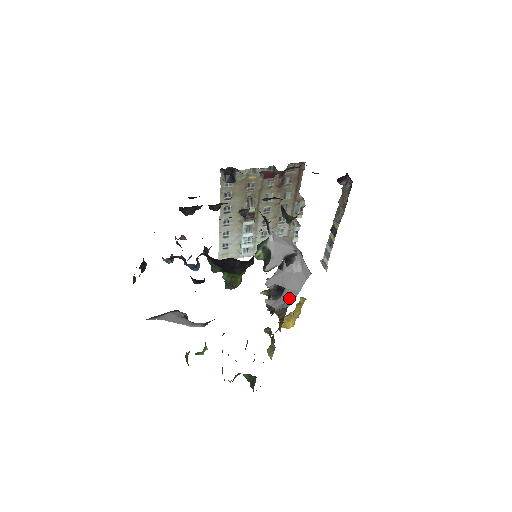
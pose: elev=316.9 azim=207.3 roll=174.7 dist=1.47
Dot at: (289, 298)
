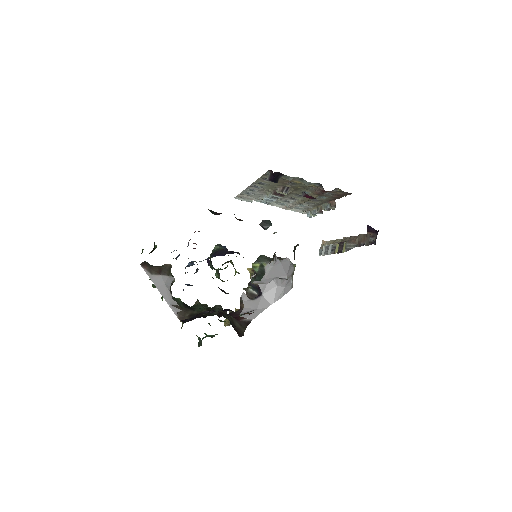
Dot at: (259, 308)
